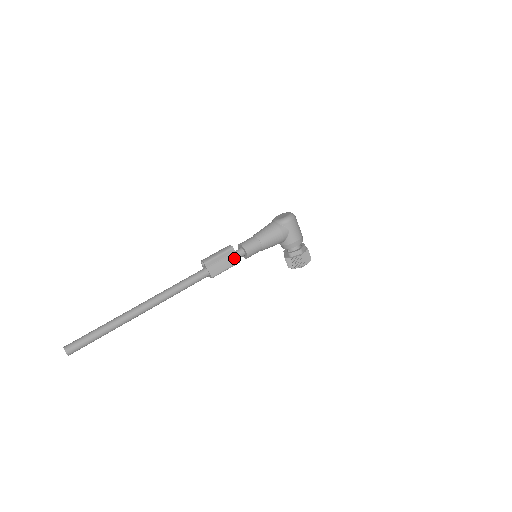
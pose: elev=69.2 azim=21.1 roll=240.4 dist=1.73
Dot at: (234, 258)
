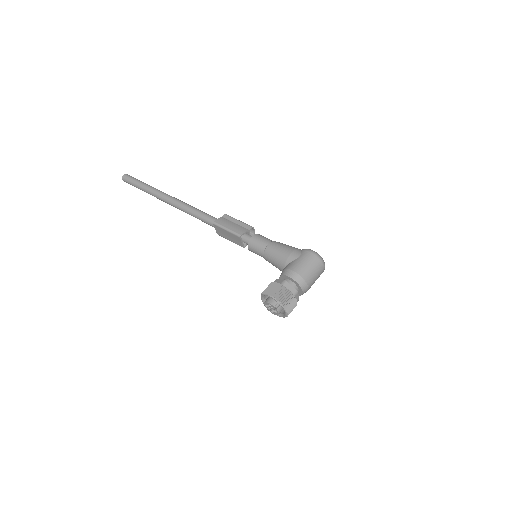
Dot at: (242, 230)
